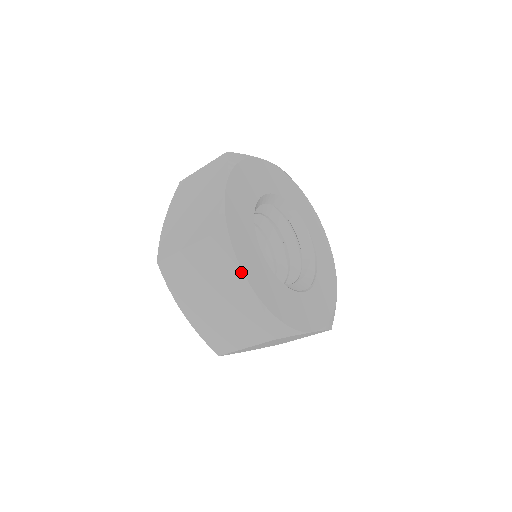
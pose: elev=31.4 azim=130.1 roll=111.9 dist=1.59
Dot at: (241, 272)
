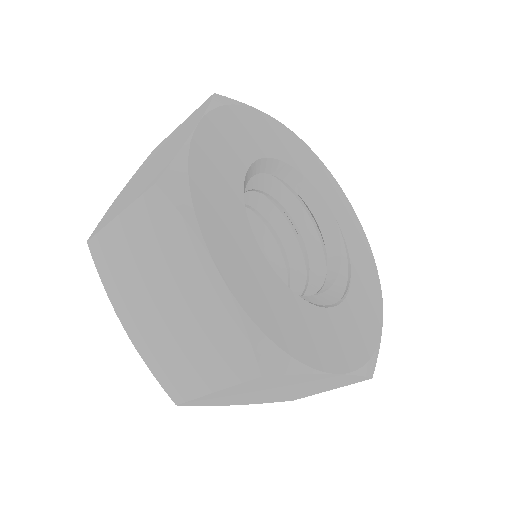
Dot at: (204, 247)
